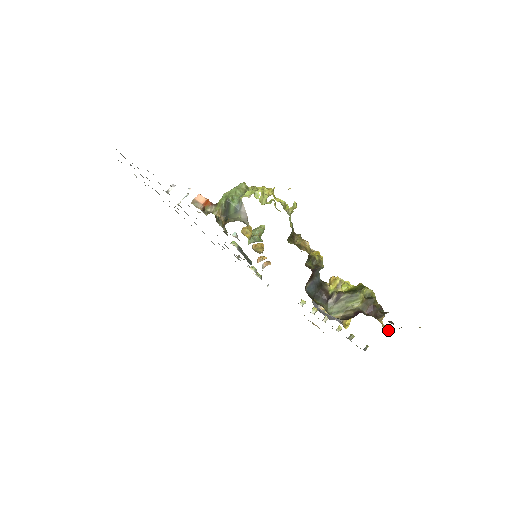
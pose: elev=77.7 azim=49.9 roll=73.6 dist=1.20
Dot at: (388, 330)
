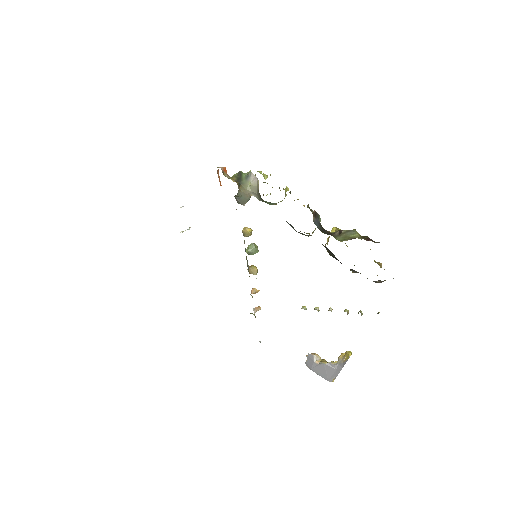
Dot at: occluded
